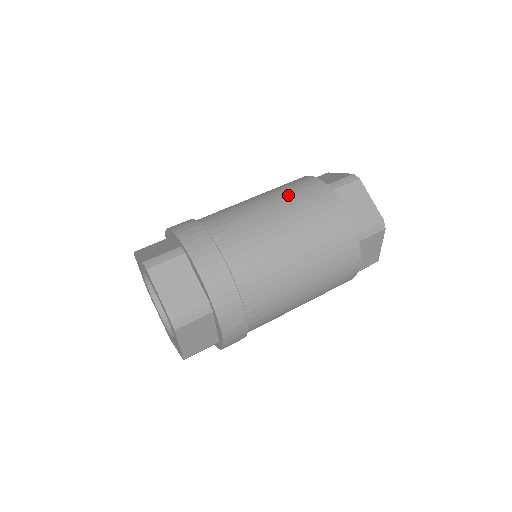
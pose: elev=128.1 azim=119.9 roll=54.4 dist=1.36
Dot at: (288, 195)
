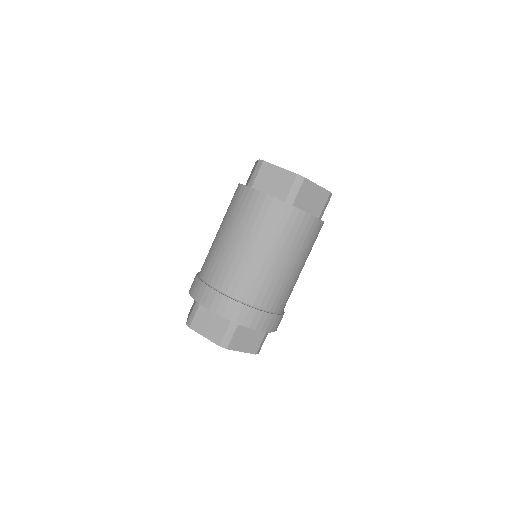
Dot at: (230, 215)
